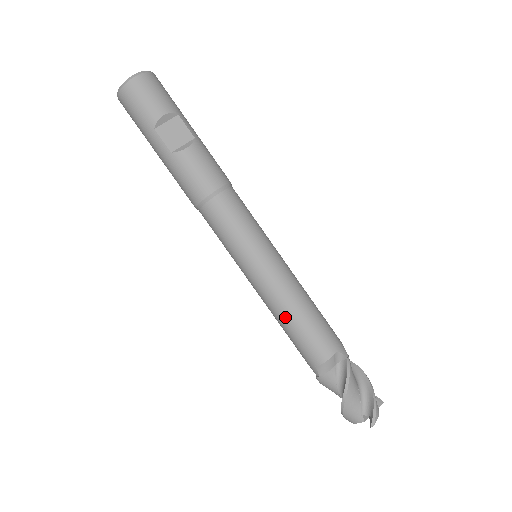
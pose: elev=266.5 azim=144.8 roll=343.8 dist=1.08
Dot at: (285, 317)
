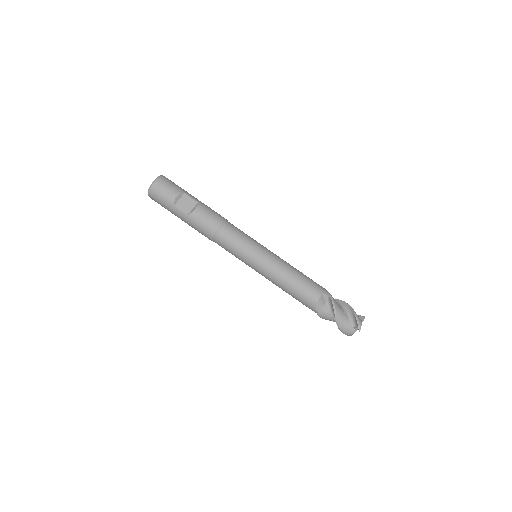
Dot at: (284, 284)
